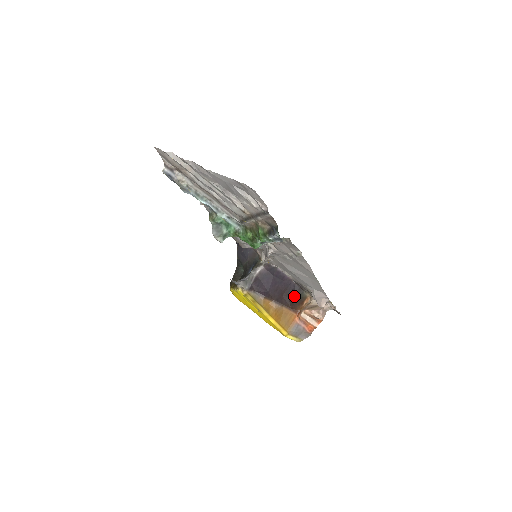
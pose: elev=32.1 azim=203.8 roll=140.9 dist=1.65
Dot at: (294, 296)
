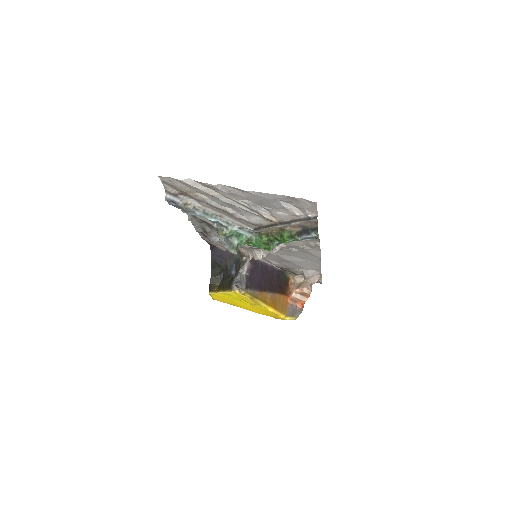
Dot at: (280, 281)
